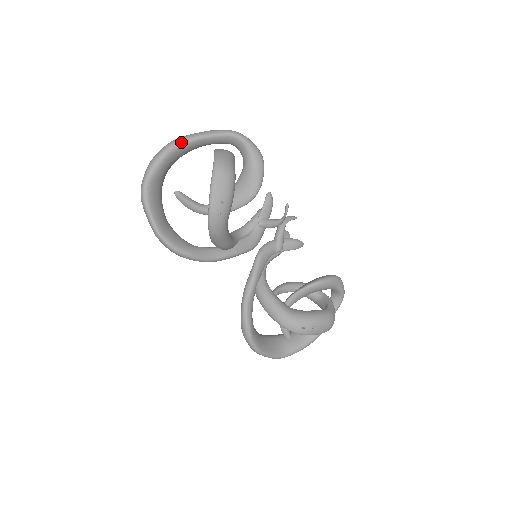
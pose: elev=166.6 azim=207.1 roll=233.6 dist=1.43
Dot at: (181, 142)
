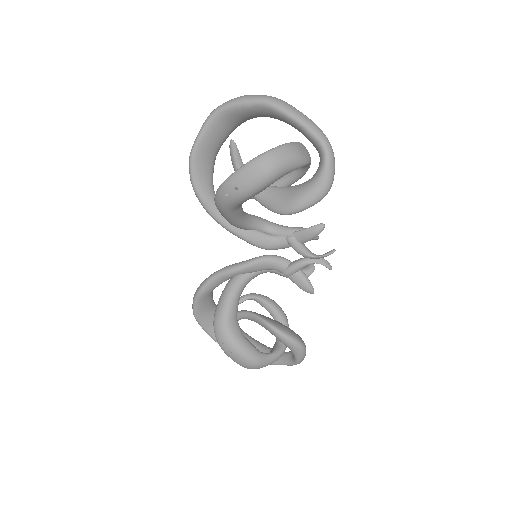
Dot at: (276, 106)
